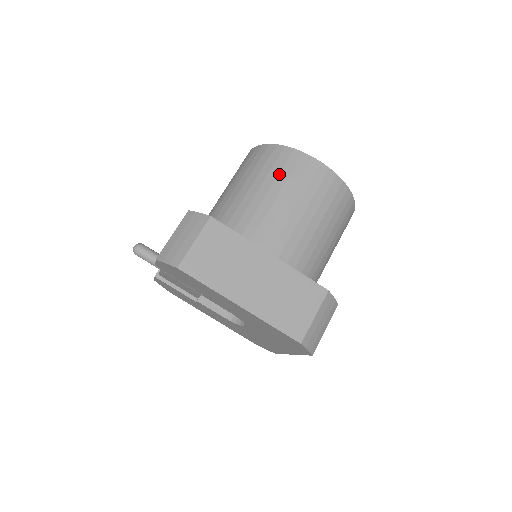
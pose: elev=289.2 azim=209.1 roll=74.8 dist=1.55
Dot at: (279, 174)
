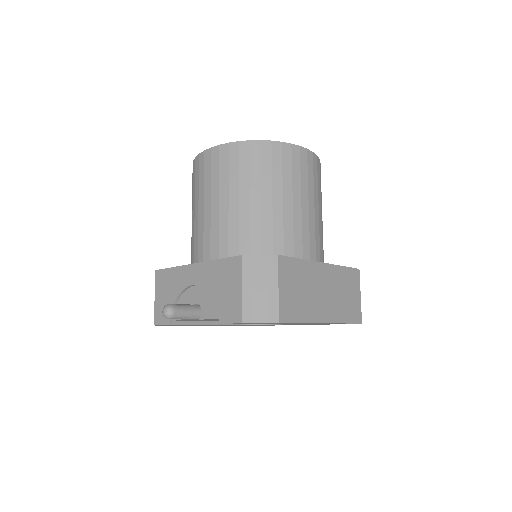
Dot at: (283, 175)
